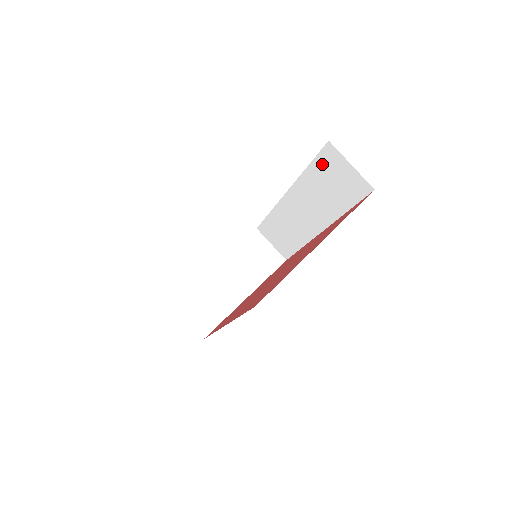
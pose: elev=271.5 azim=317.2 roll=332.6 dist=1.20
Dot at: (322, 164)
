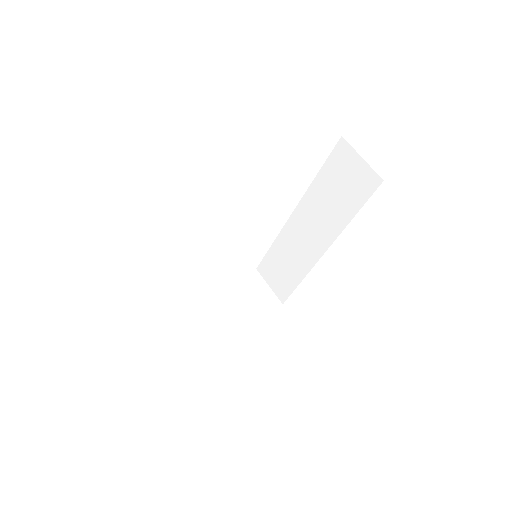
Dot at: (333, 165)
